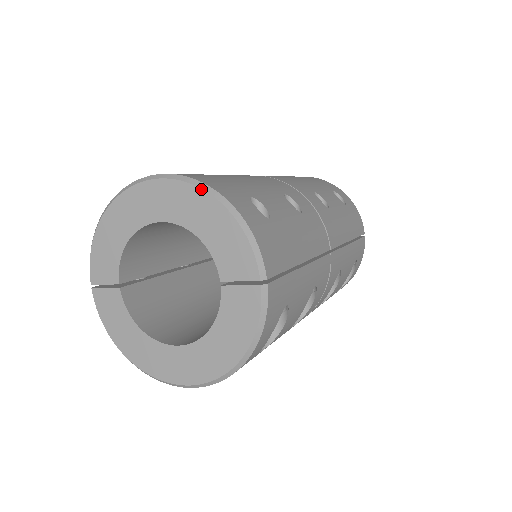
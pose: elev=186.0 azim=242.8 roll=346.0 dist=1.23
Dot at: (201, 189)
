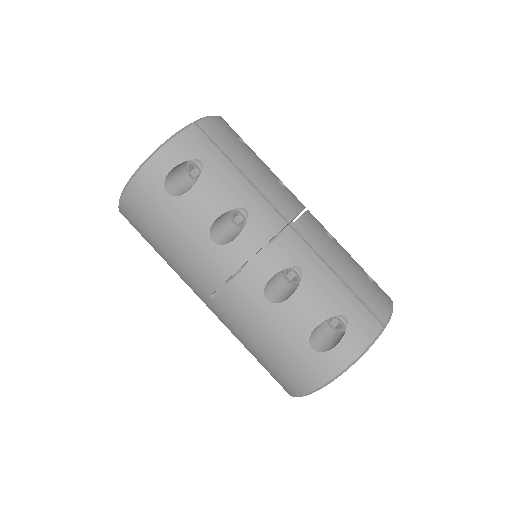
Dot at: occluded
